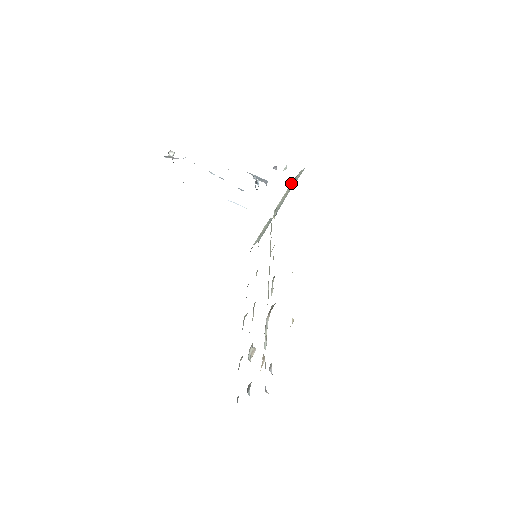
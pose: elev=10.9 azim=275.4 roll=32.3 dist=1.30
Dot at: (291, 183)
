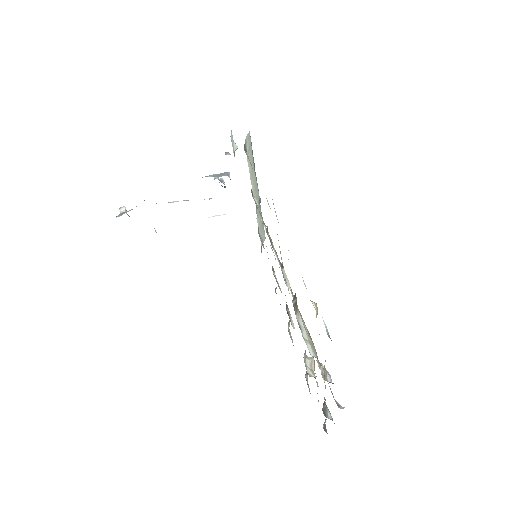
Dot at: (247, 157)
